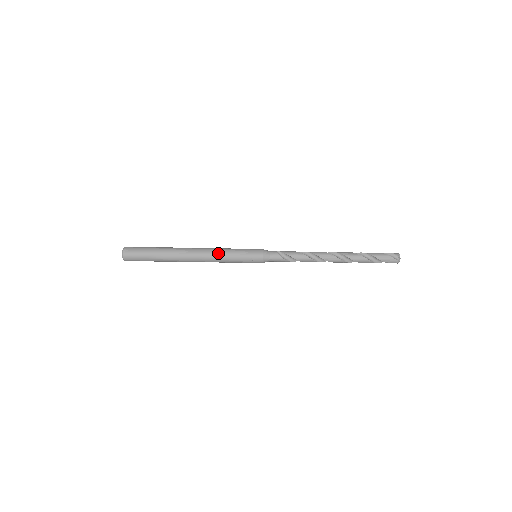
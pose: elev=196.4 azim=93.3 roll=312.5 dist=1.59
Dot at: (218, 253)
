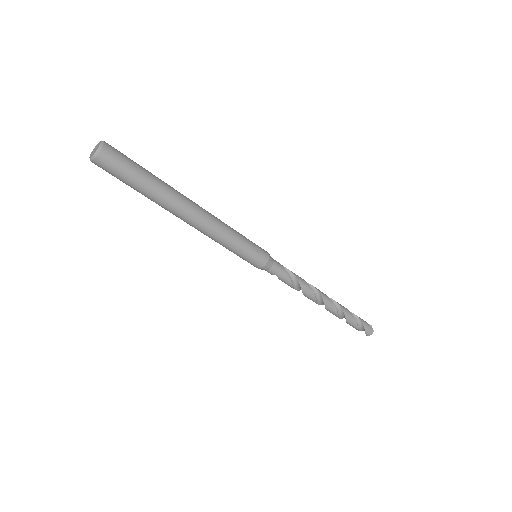
Dot at: (223, 222)
